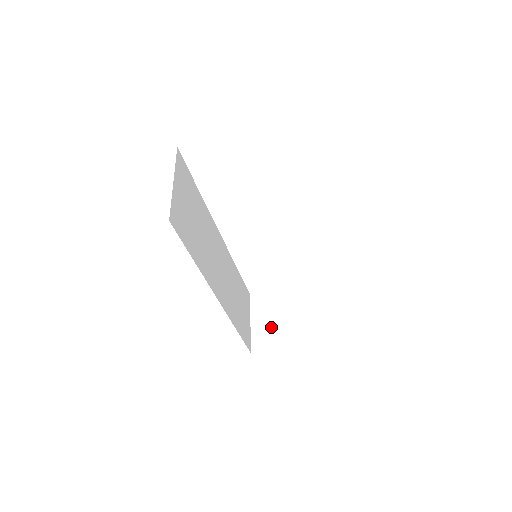
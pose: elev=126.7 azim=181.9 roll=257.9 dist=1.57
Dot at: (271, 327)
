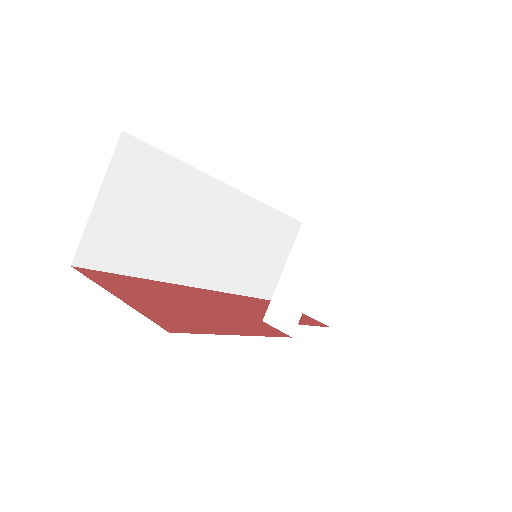
Dot at: occluded
